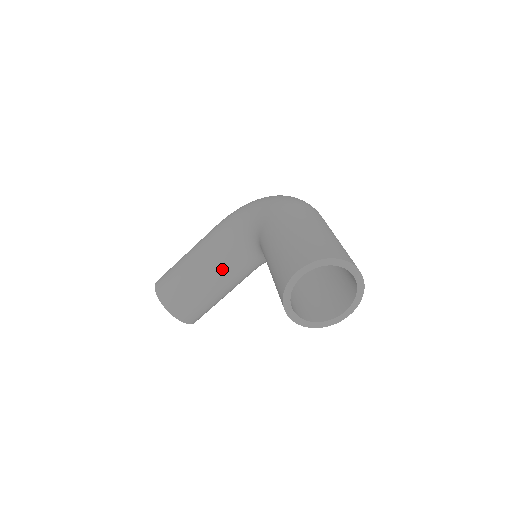
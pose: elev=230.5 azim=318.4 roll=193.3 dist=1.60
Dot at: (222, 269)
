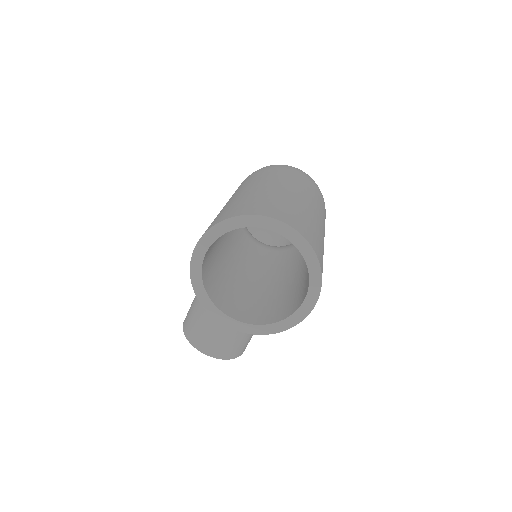
Dot at: occluded
